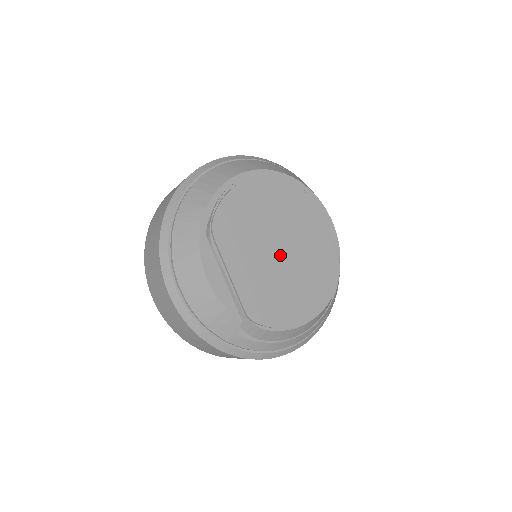
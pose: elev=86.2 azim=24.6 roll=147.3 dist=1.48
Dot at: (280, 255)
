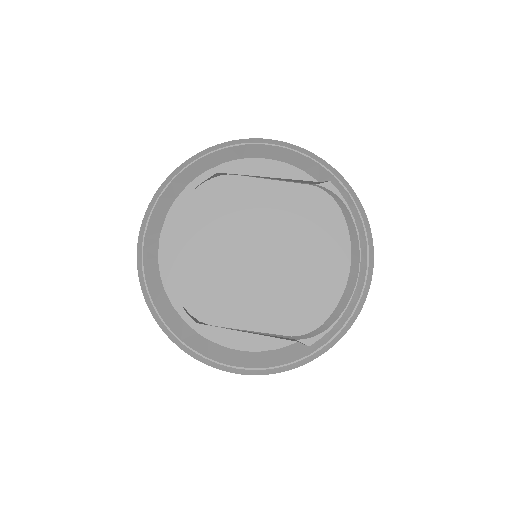
Dot at: (263, 258)
